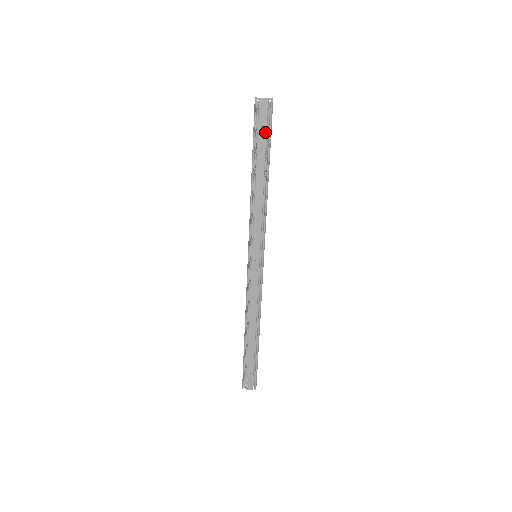
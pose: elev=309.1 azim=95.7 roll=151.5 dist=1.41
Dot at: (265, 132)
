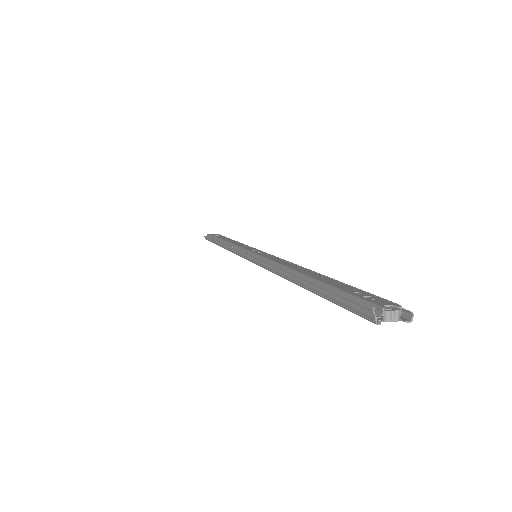
Dot at: (221, 236)
